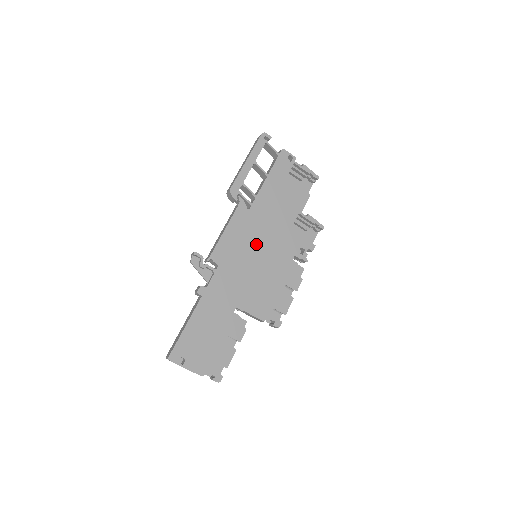
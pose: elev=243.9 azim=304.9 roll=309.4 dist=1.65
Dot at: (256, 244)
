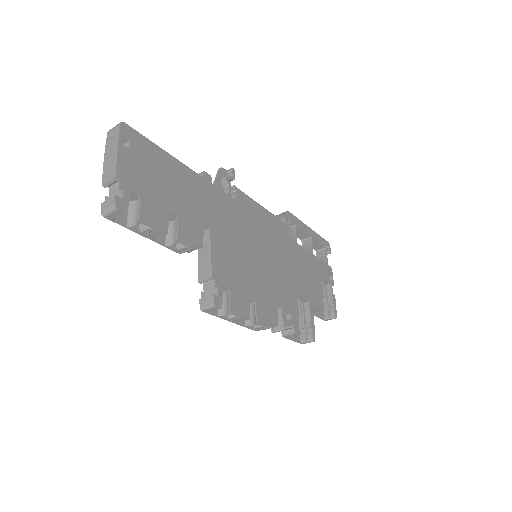
Dot at: (269, 249)
